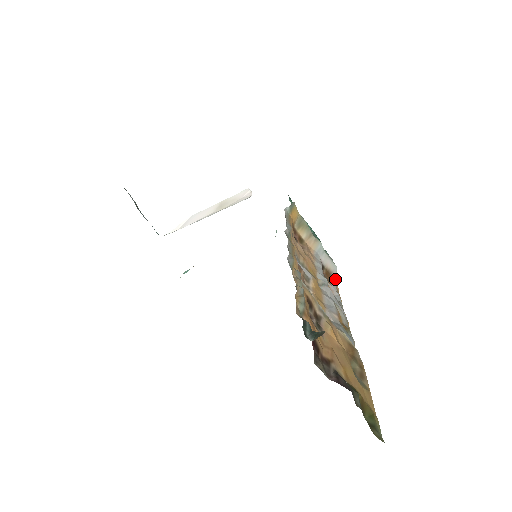
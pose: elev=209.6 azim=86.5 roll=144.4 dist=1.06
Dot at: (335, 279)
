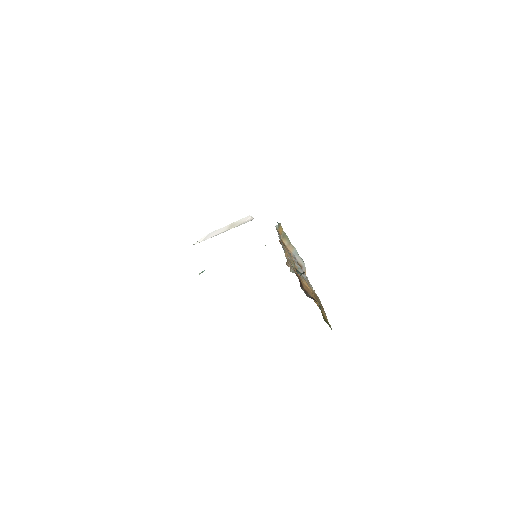
Dot at: (304, 271)
